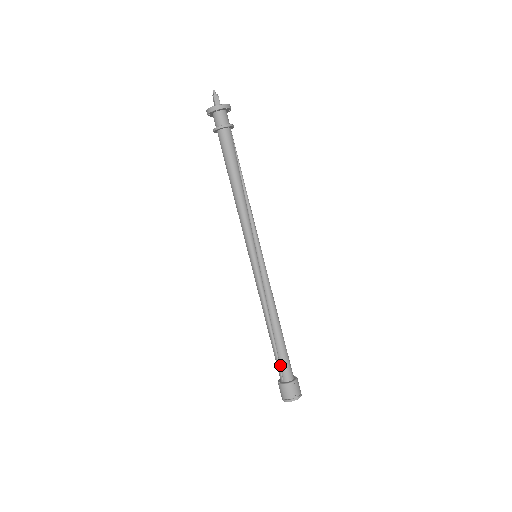
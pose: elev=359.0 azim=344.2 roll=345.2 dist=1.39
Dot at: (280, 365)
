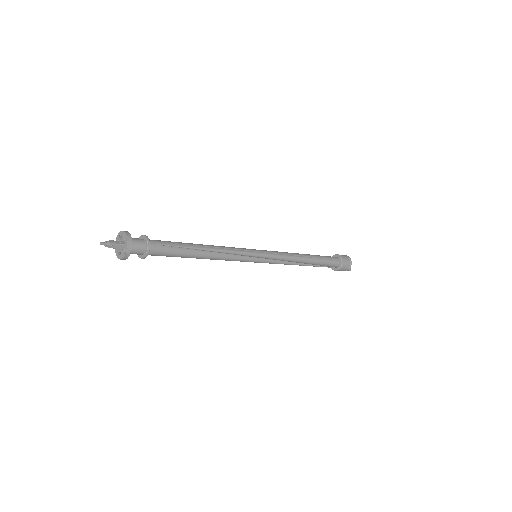
Dot at: (326, 266)
